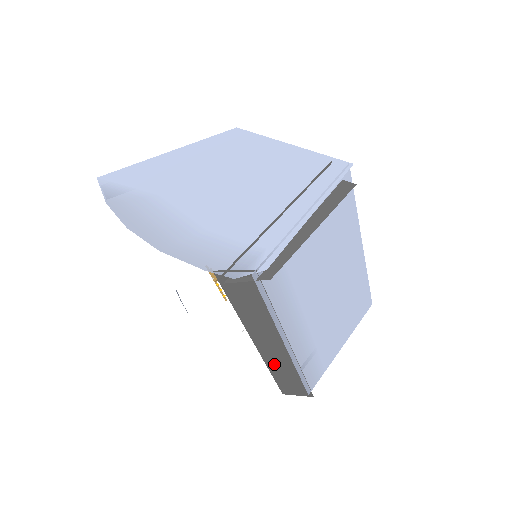
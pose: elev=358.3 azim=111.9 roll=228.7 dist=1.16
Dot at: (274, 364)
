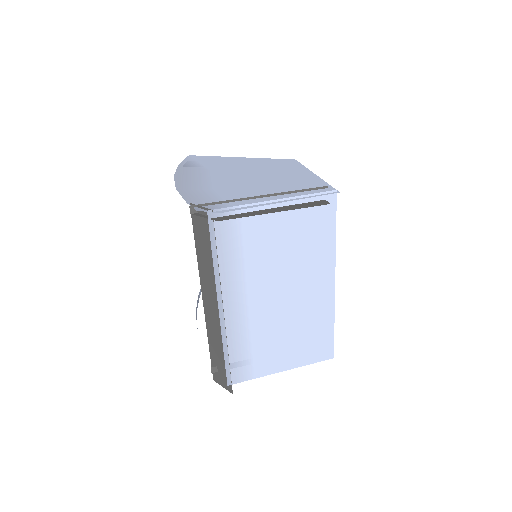
Dot at: (212, 333)
